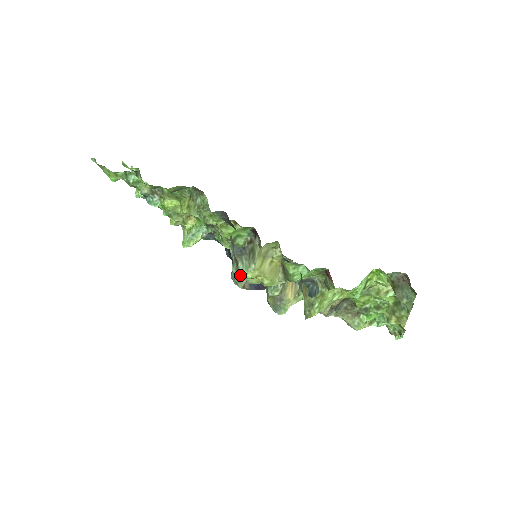
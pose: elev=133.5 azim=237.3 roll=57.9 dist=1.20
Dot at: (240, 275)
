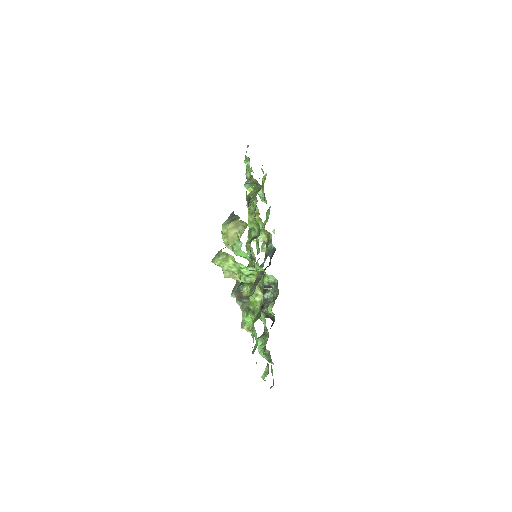
Dot at: occluded
